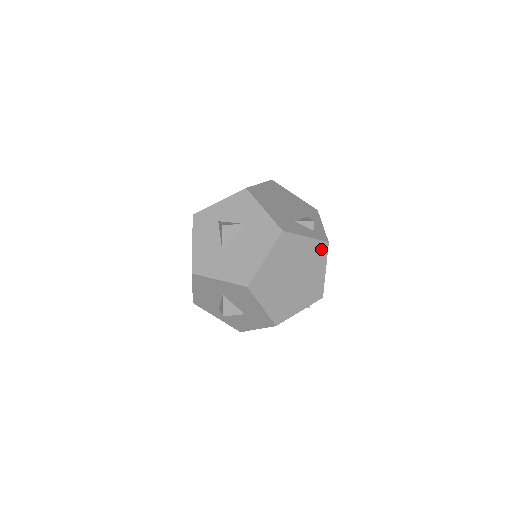
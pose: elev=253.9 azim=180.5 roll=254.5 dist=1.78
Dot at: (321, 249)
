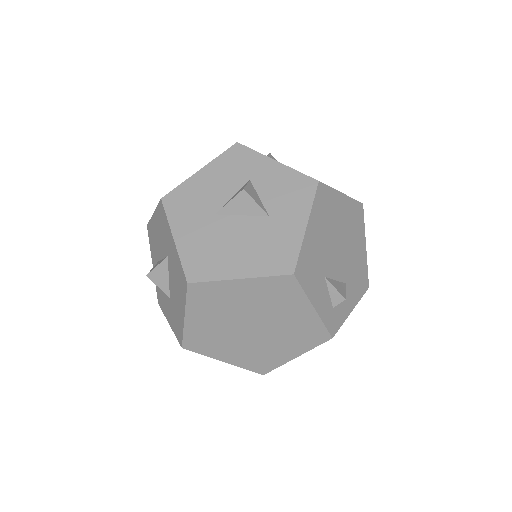
Dot at: (316, 335)
